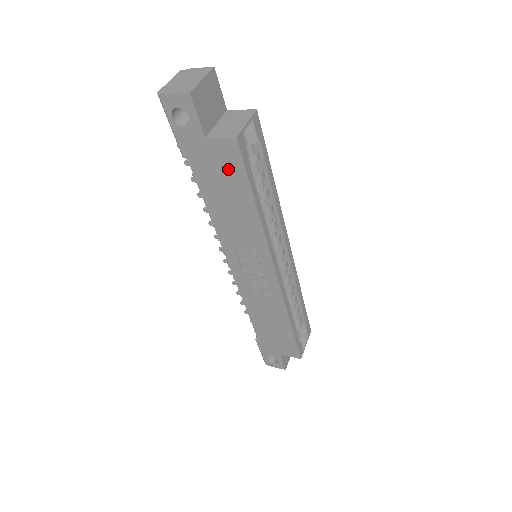
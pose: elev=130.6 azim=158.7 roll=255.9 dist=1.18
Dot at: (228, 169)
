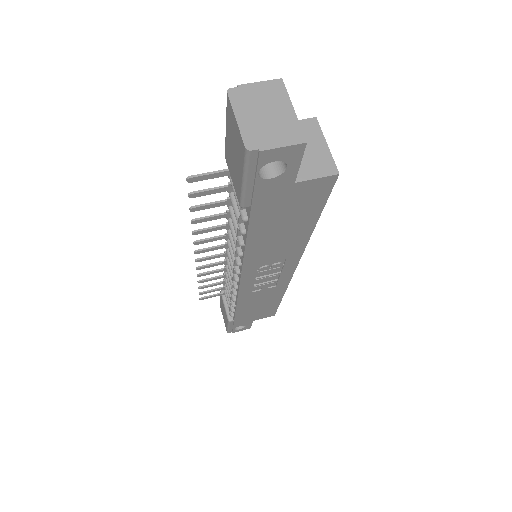
Dot at: (304, 204)
